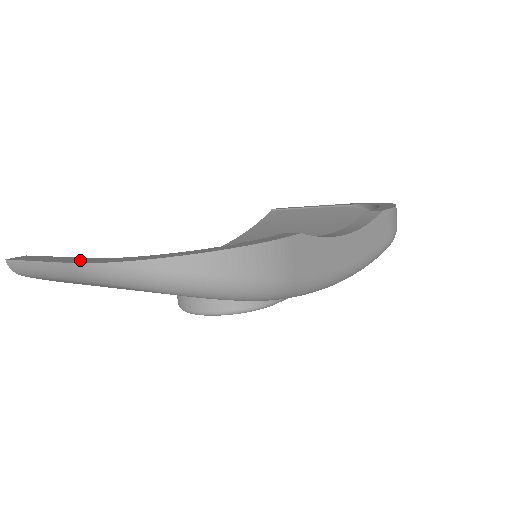
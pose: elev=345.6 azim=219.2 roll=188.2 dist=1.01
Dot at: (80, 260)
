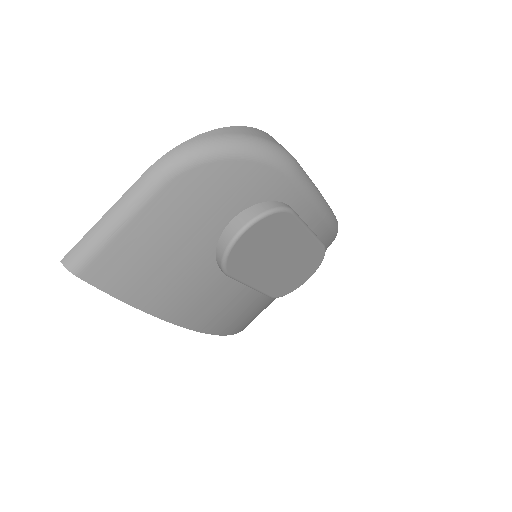
Dot at: occluded
